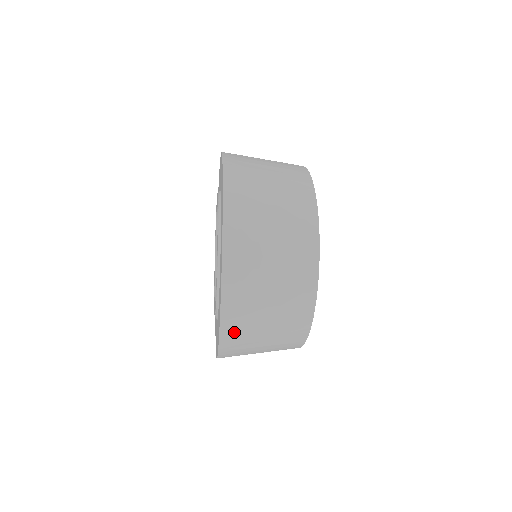
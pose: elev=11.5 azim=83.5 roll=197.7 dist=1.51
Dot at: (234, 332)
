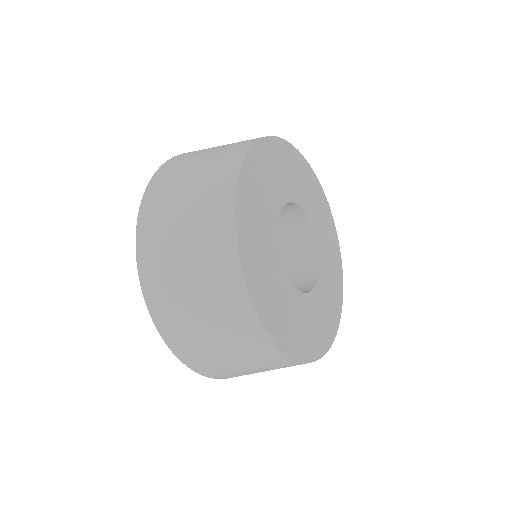
Dot at: (150, 245)
